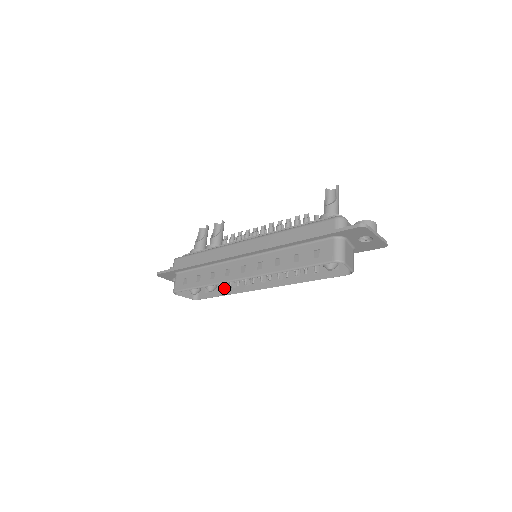
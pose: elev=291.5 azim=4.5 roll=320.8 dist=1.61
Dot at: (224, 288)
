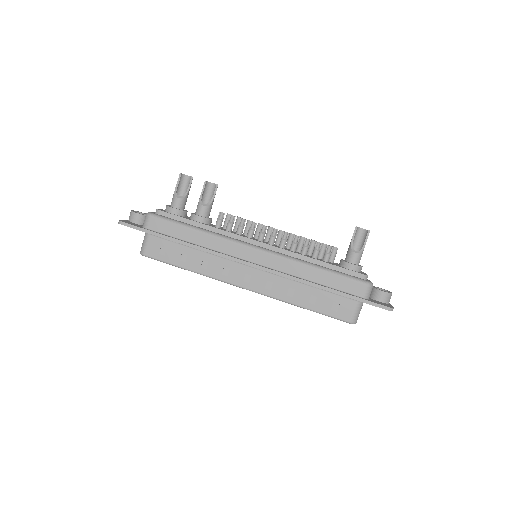
Dot at: occluded
